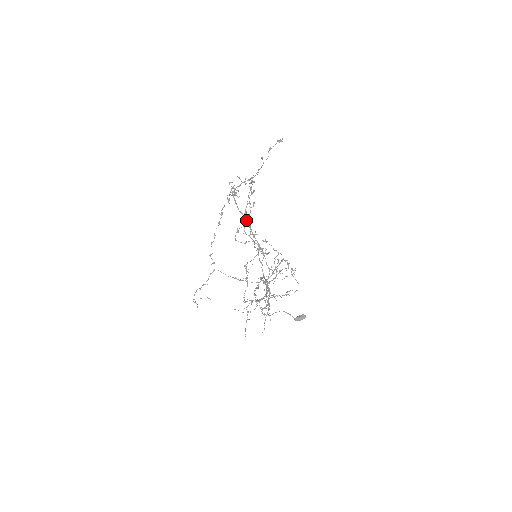
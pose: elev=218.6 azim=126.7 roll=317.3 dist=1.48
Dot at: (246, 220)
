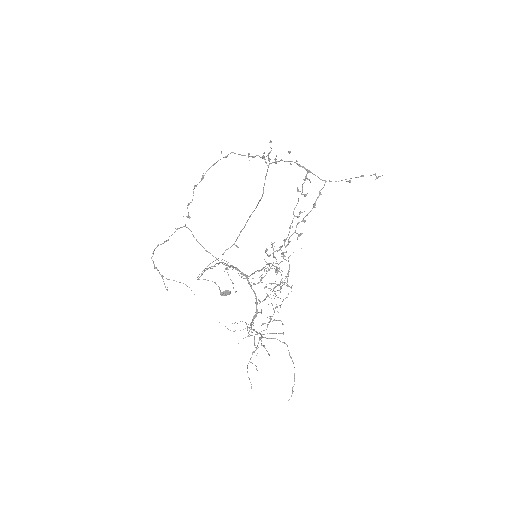
Dot at: occluded
